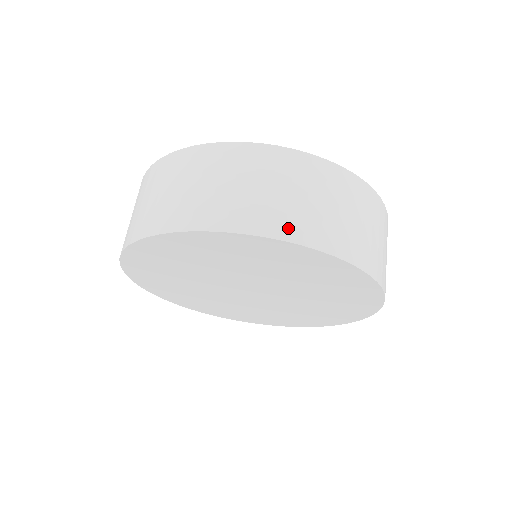
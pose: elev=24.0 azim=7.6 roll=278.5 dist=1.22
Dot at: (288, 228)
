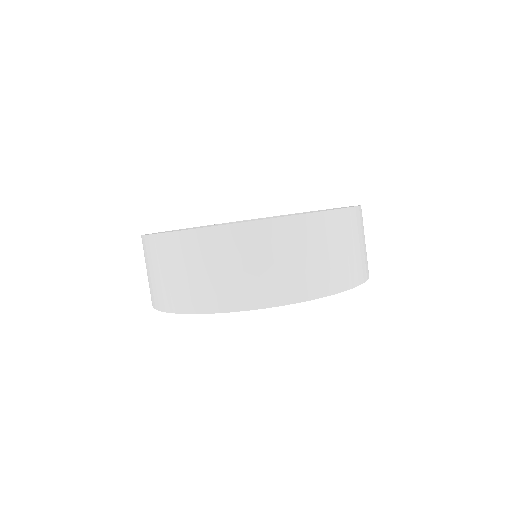
Dot at: (182, 303)
